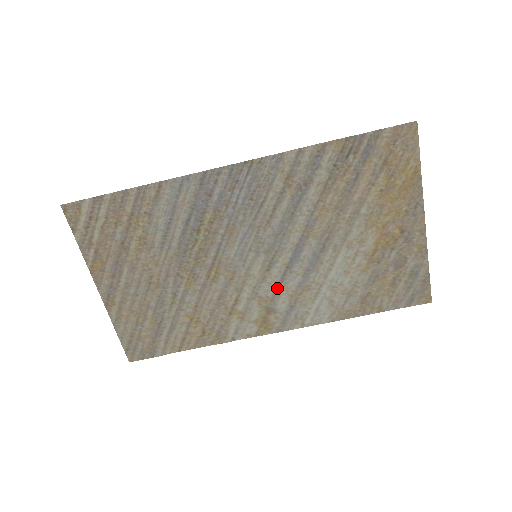
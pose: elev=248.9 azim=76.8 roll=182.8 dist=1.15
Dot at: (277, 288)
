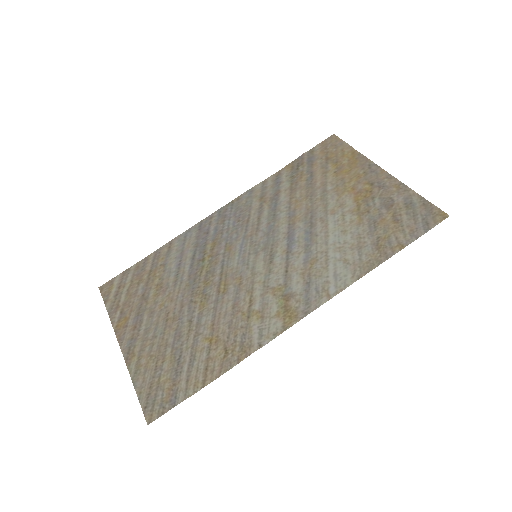
Dot at: (286, 273)
